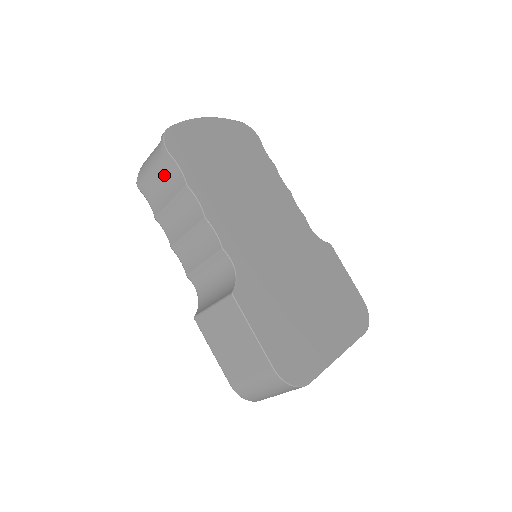
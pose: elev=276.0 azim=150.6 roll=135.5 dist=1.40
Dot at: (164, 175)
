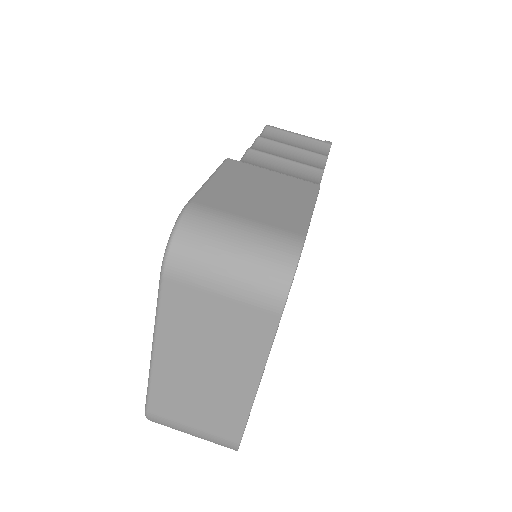
Dot at: (307, 143)
